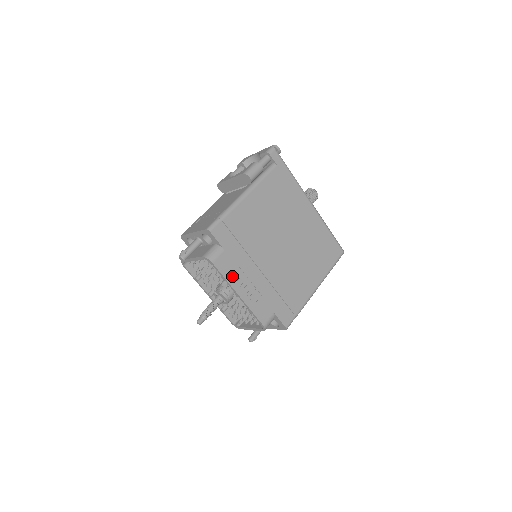
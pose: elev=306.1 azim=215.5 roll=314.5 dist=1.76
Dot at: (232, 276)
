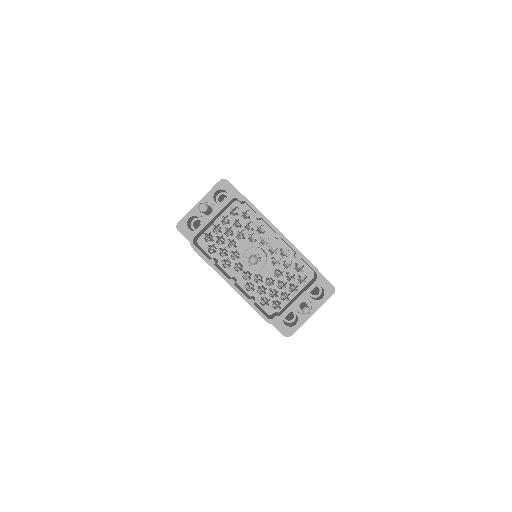
Dot at: occluded
